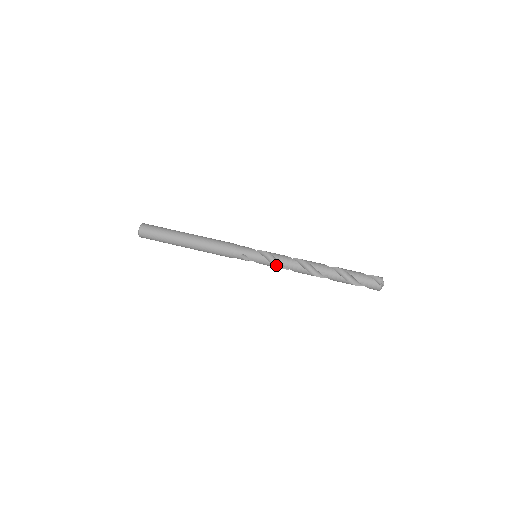
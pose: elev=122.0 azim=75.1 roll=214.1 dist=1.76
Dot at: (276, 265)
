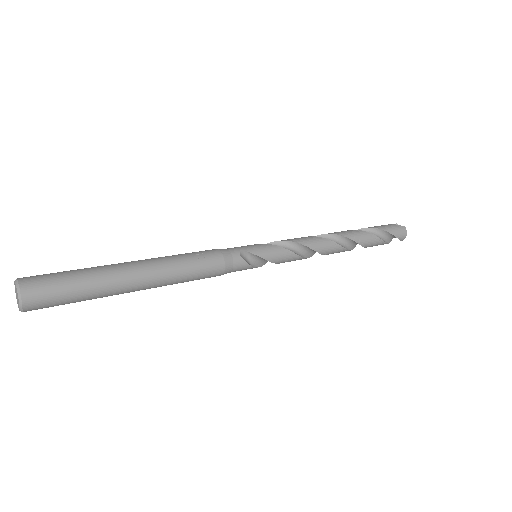
Dot at: (292, 252)
